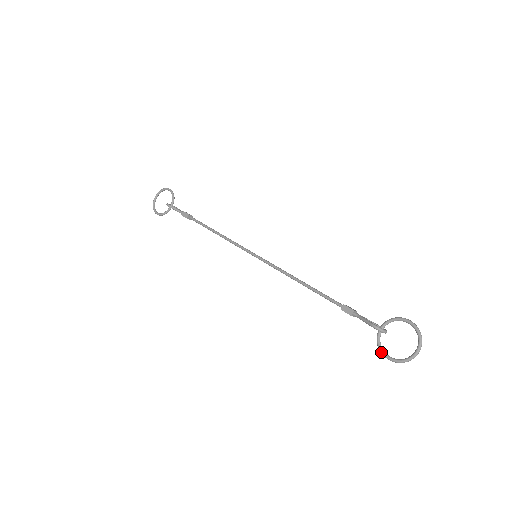
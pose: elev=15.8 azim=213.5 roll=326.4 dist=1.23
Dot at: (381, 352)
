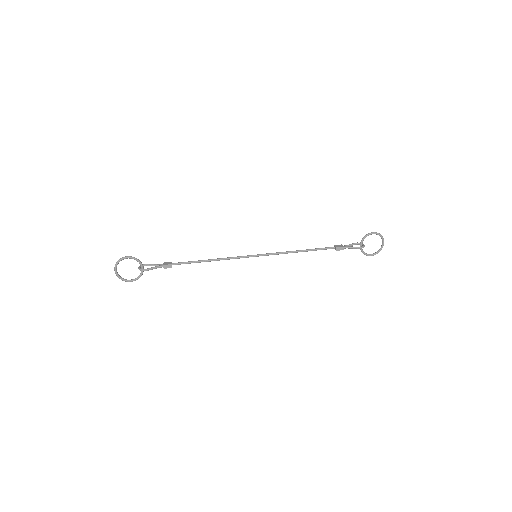
Dot at: (367, 255)
